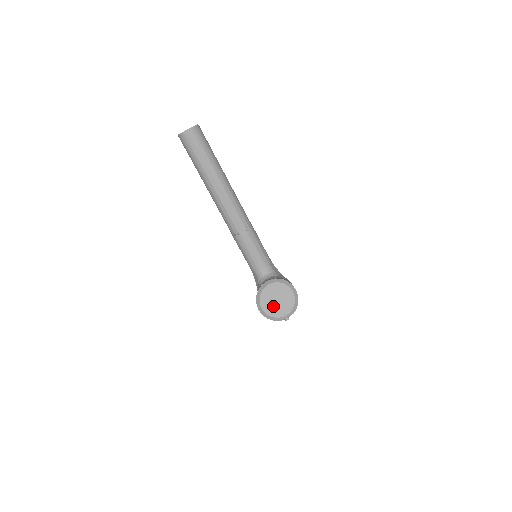
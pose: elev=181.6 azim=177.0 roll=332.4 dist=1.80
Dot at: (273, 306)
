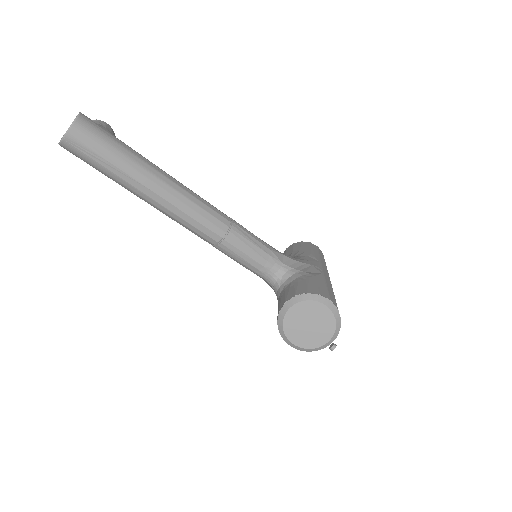
Dot at: (306, 335)
